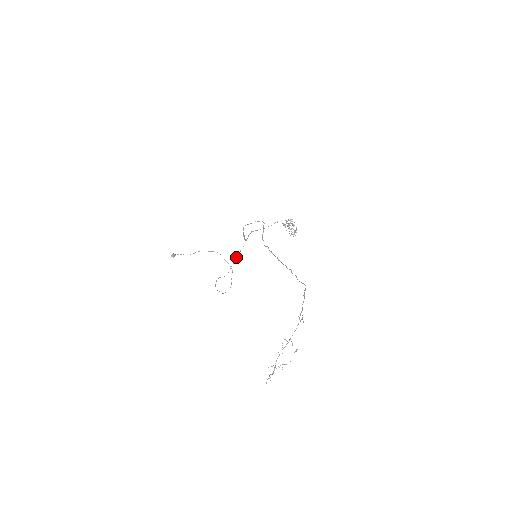
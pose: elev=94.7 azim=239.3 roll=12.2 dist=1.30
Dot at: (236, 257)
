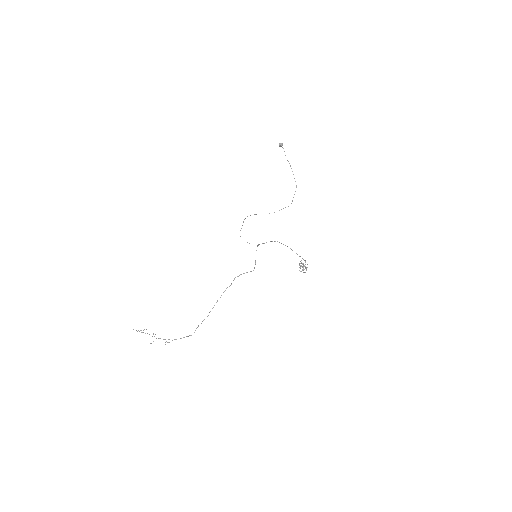
Dot at: (247, 242)
